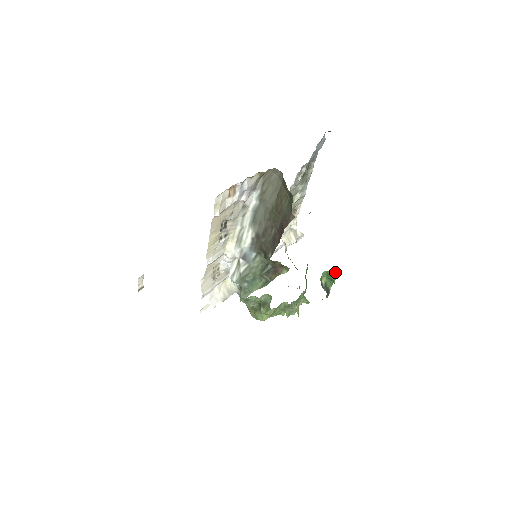
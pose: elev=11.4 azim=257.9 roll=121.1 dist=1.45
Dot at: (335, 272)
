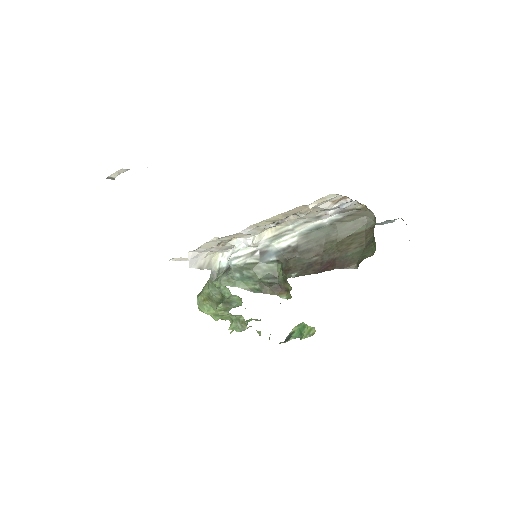
Dot at: (313, 332)
